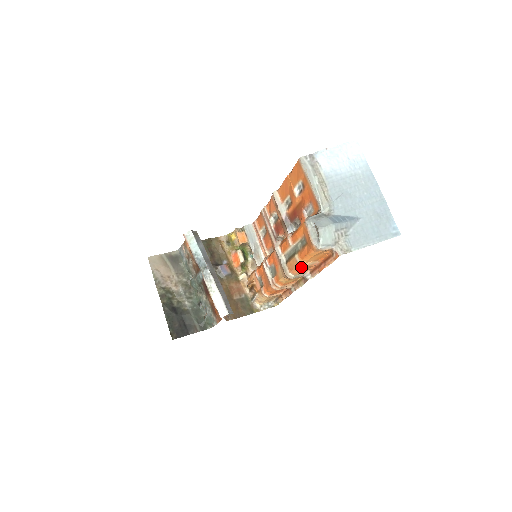
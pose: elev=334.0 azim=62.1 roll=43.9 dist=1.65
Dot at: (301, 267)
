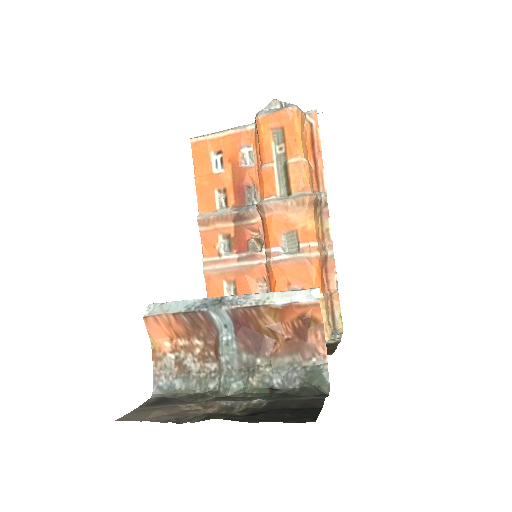
Dot at: (306, 165)
